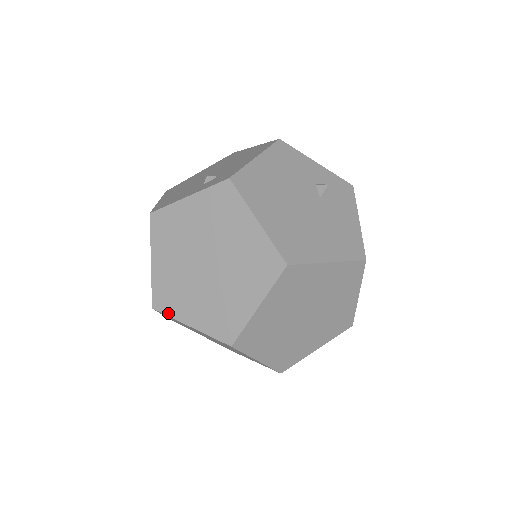
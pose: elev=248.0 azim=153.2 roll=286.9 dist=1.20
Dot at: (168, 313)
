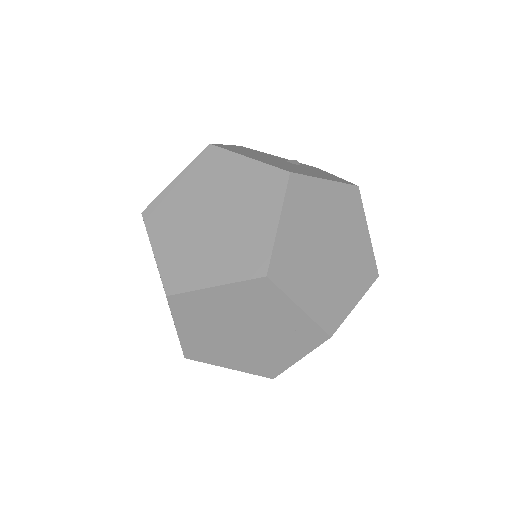
Dot at: (186, 289)
